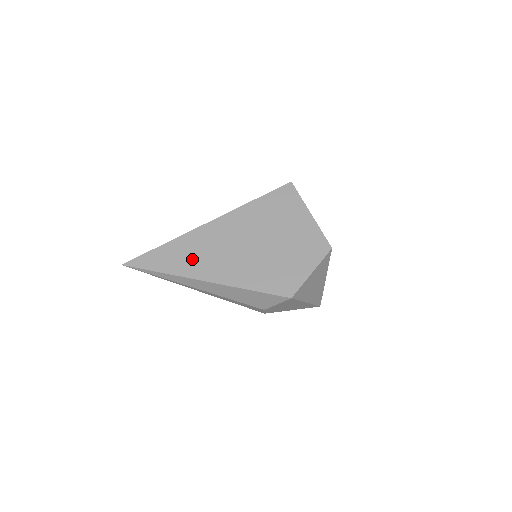
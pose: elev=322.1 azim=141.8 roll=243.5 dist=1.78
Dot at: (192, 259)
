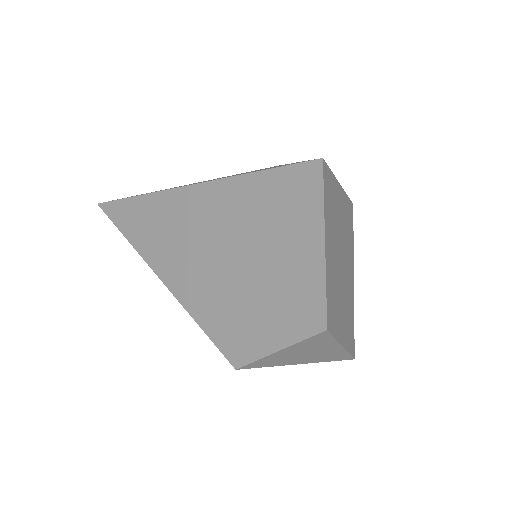
Dot at: (154, 235)
